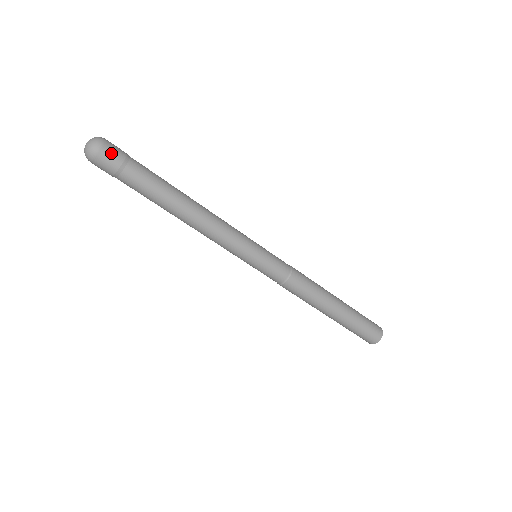
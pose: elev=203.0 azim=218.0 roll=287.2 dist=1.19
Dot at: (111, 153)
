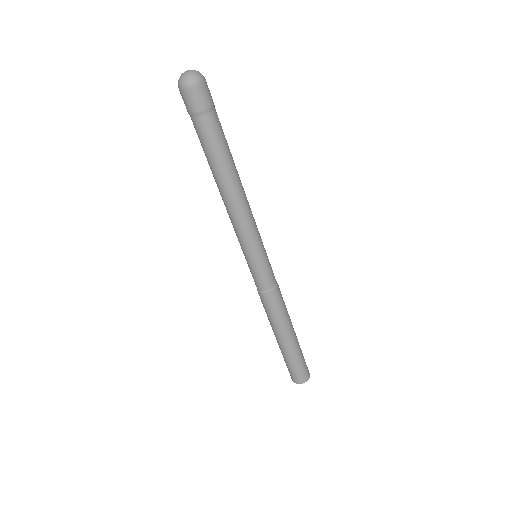
Dot at: (205, 93)
